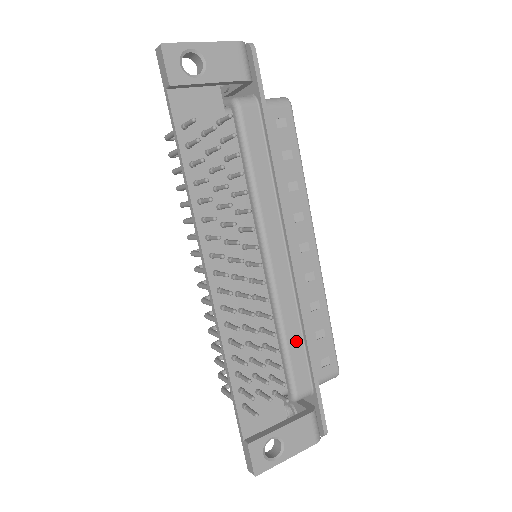
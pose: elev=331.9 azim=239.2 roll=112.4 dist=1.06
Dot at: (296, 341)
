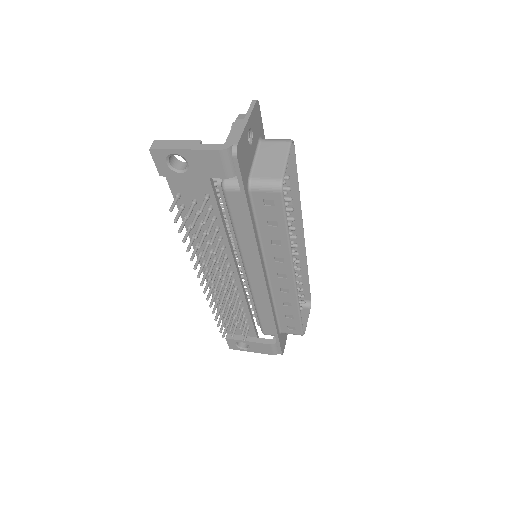
Dot at: (266, 315)
